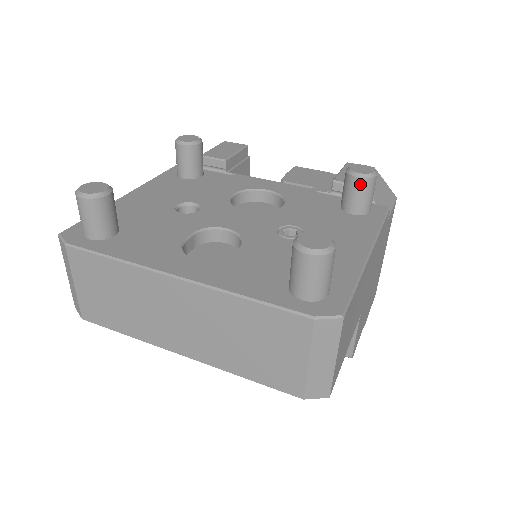
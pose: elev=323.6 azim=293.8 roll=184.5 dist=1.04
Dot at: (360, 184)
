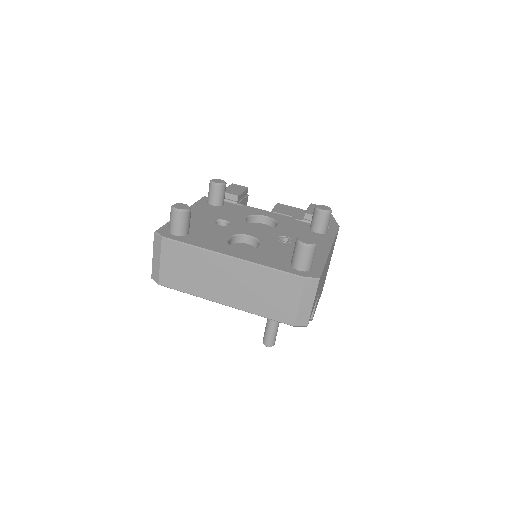
Dot at: (323, 216)
